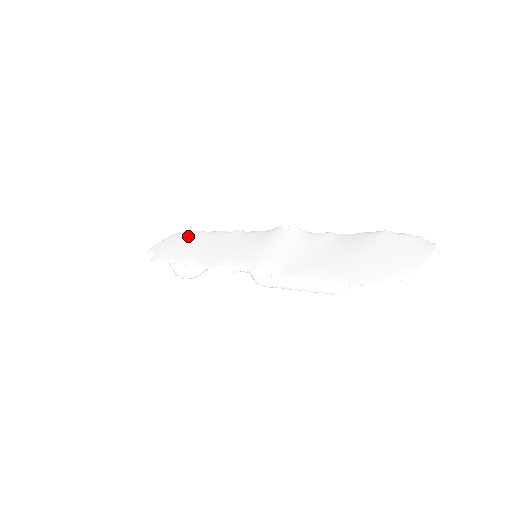
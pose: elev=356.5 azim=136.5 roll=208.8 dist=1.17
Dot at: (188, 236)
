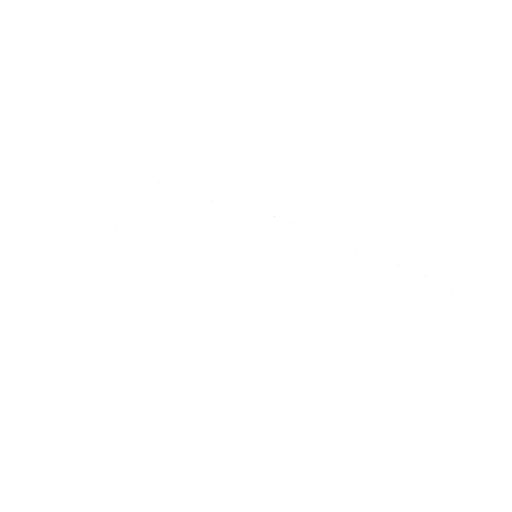
Dot at: (157, 194)
